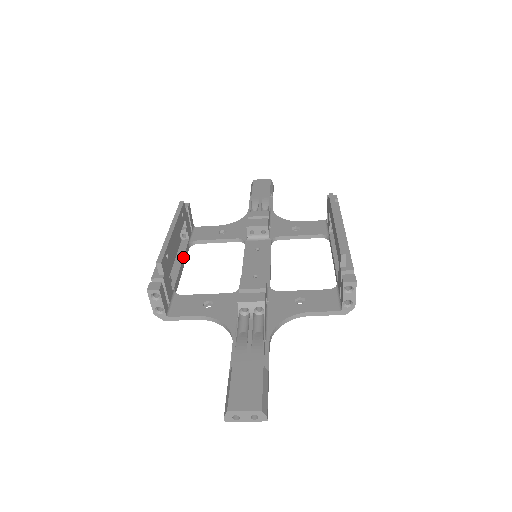
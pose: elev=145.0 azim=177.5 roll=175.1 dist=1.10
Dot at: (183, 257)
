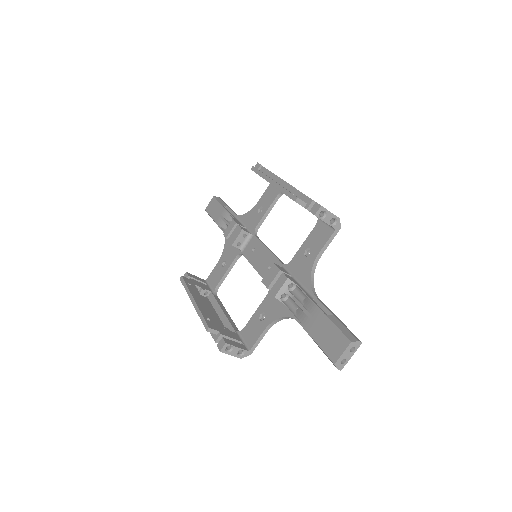
Dot at: (219, 306)
